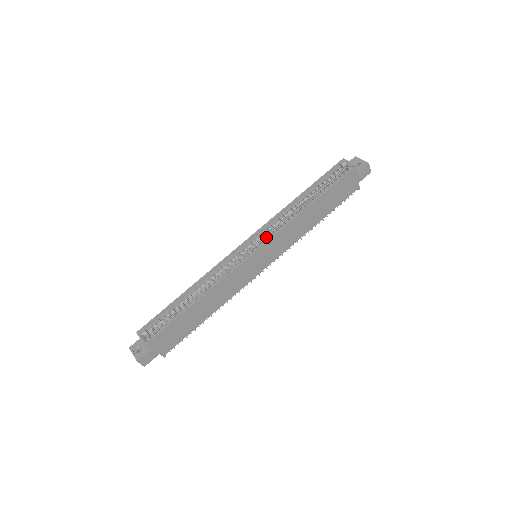
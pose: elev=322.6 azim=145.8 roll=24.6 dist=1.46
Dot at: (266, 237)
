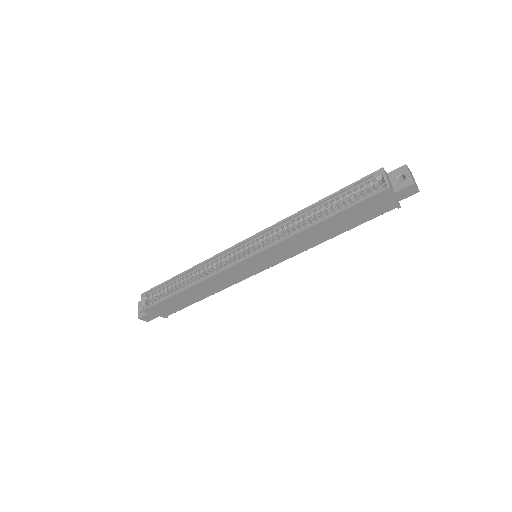
Dot at: (266, 242)
